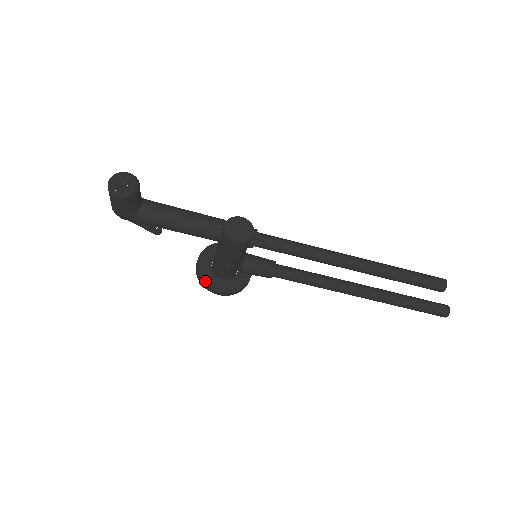
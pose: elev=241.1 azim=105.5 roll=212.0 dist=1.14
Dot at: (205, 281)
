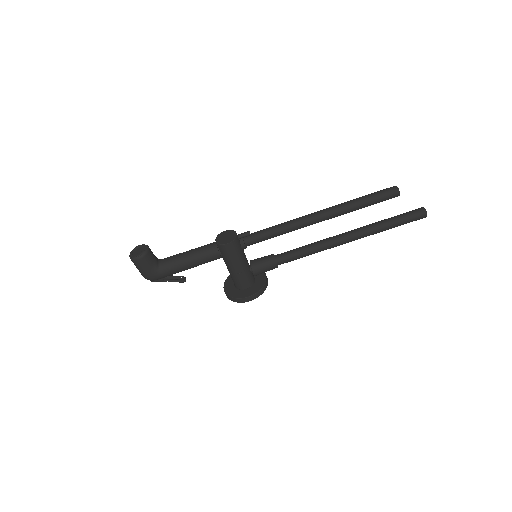
Dot at: (234, 297)
